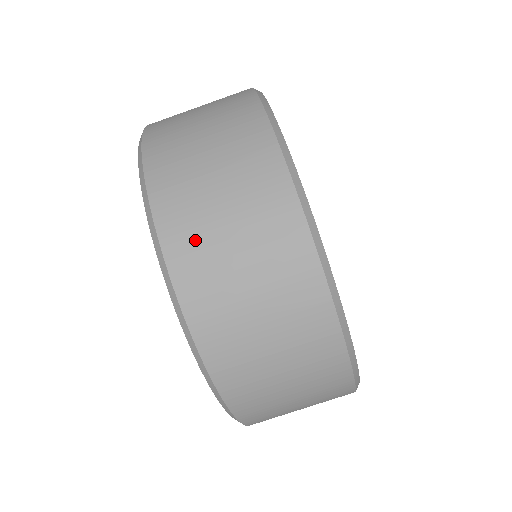
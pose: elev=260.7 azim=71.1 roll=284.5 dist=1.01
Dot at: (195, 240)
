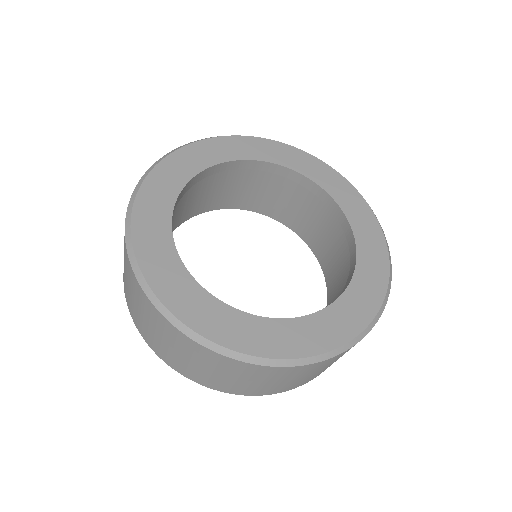
Dot at: occluded
